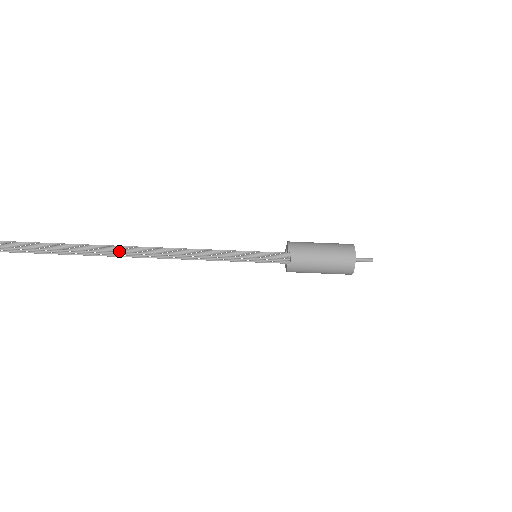
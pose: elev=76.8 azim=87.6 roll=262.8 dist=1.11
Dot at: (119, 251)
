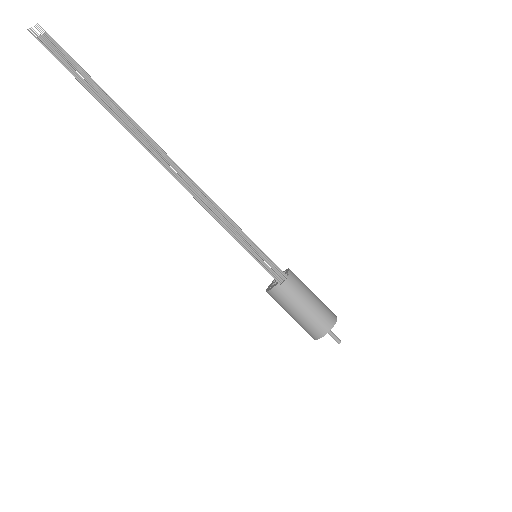
Dot at: (154, 148)
